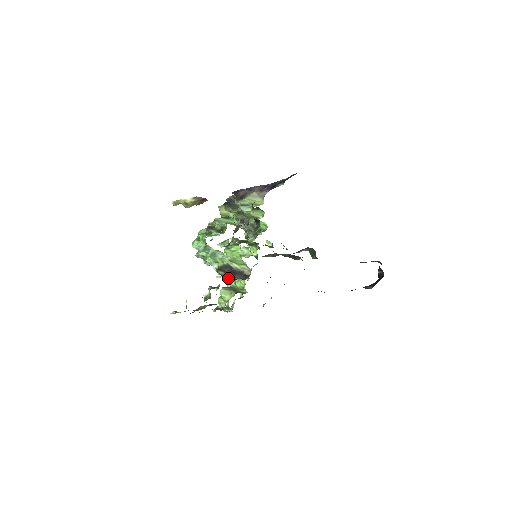
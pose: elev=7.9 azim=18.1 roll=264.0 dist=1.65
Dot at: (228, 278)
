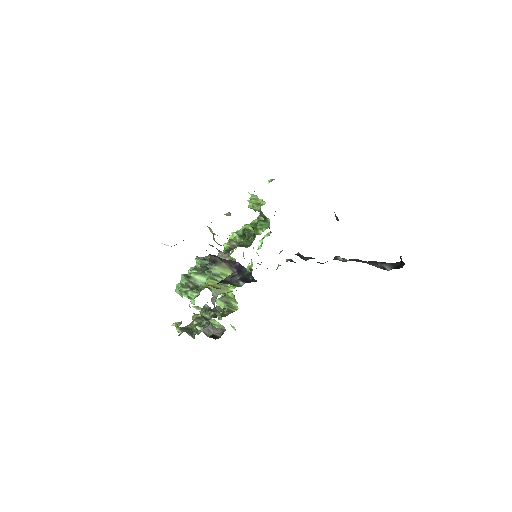
Dot at: (205, 333)
